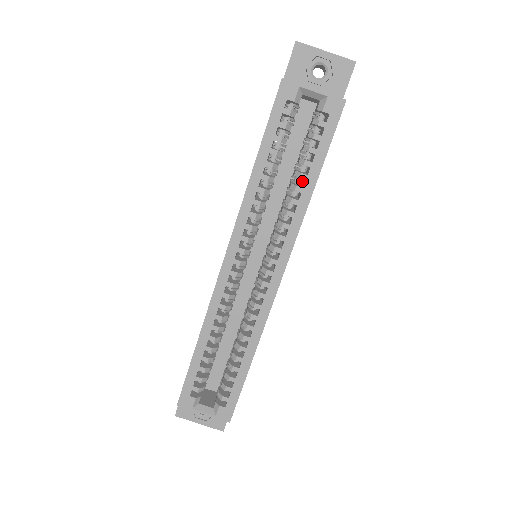
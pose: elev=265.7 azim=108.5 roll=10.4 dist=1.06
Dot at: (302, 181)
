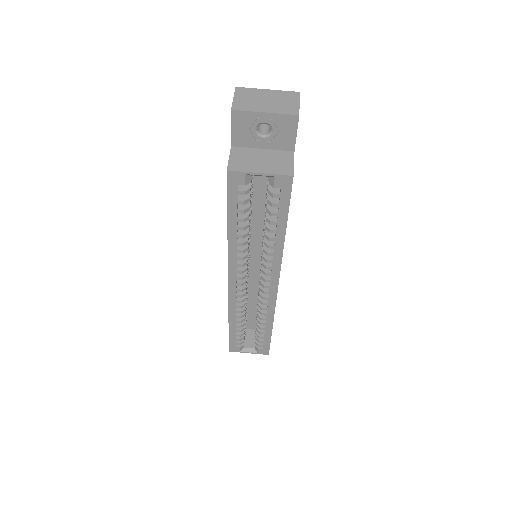
Dot at: occluded
